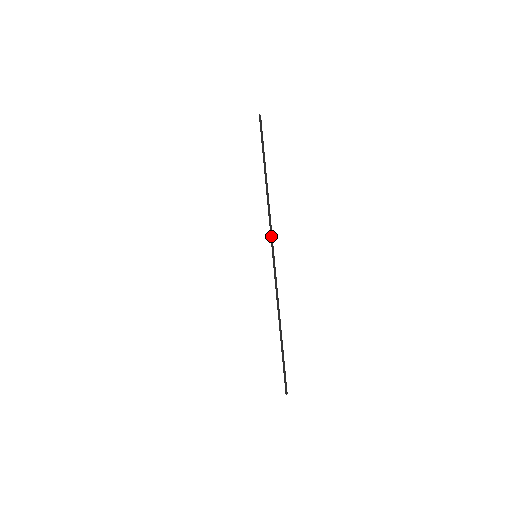
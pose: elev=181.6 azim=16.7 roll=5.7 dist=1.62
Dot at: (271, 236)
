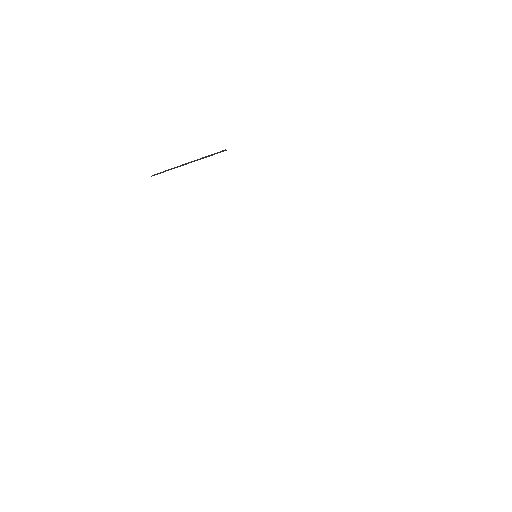
Dot at: occluded
